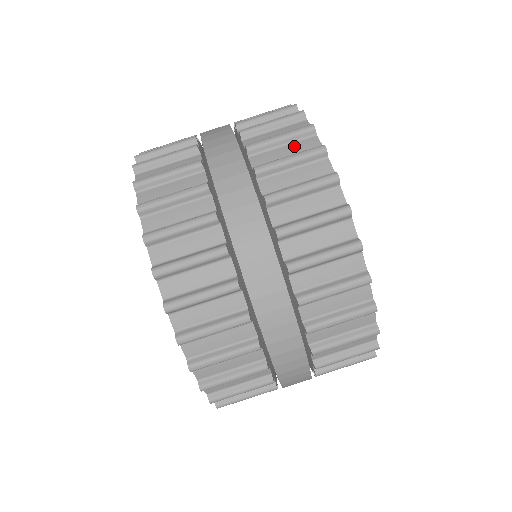
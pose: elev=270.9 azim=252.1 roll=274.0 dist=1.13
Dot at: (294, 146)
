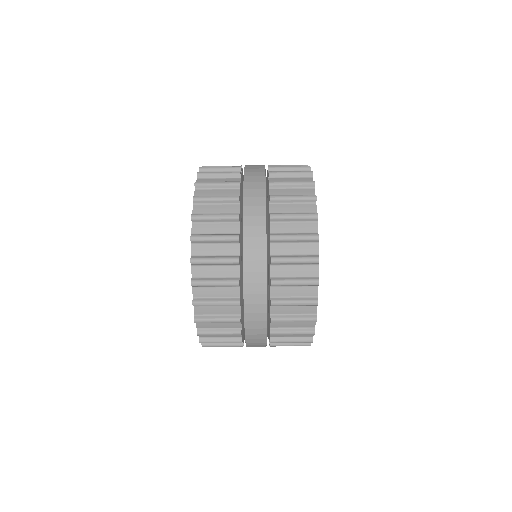
Dot at: (299, 190)
